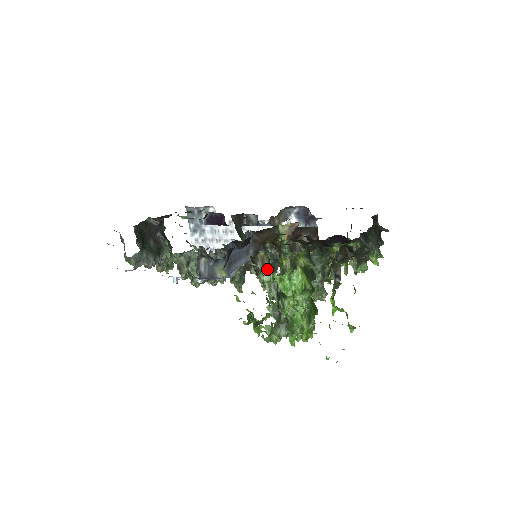
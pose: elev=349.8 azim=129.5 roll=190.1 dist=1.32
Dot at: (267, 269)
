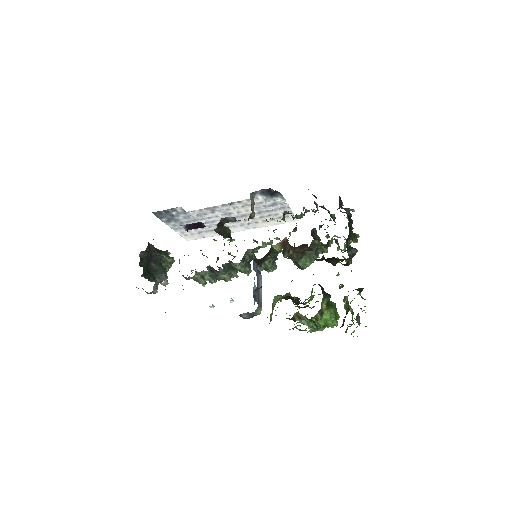
Dot at: (303, 319)
